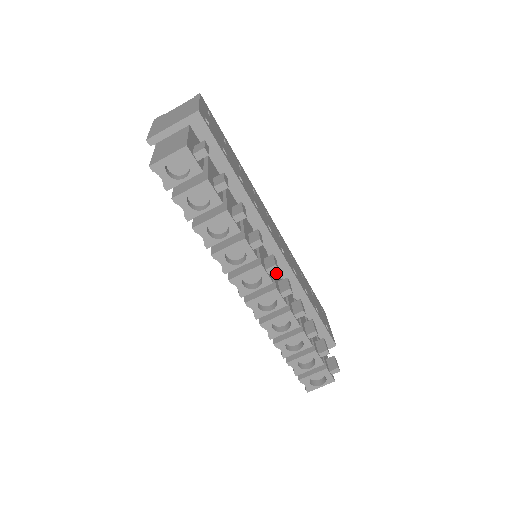
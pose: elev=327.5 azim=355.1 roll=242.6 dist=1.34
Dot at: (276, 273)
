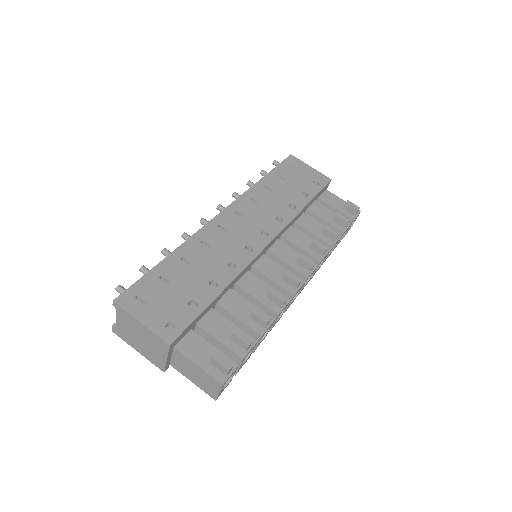
Dot at: (284, 254)
